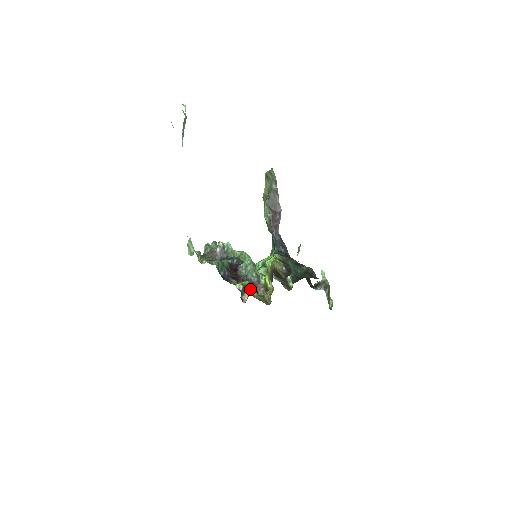
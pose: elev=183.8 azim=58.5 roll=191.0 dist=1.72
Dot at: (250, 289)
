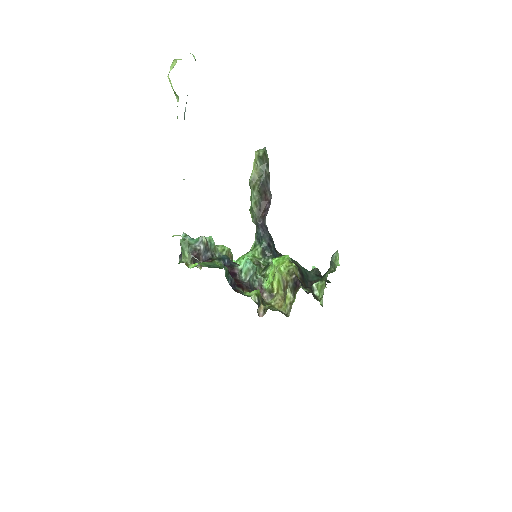
Dot at: (262, 299)
